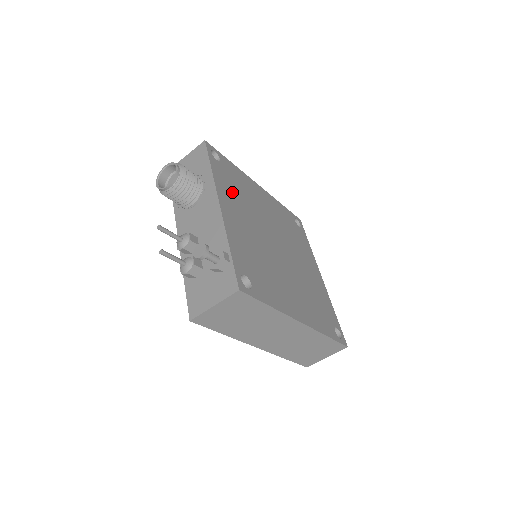
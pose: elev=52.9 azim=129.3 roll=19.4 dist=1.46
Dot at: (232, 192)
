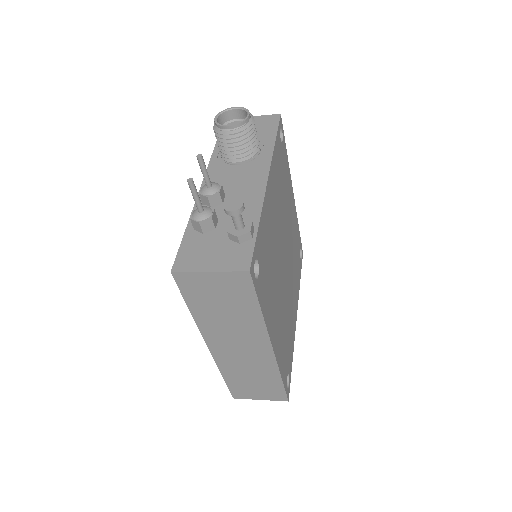
Dot at: (278, 178)
